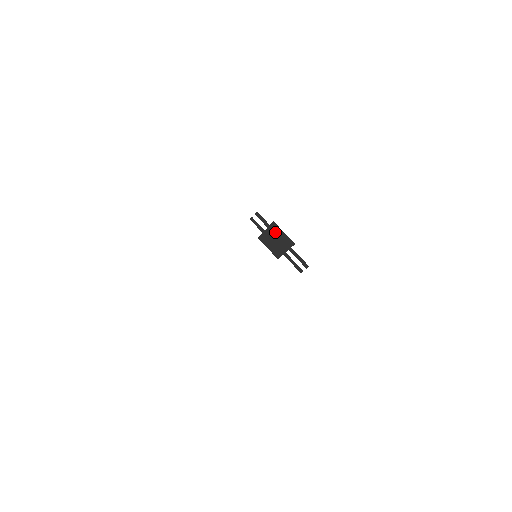
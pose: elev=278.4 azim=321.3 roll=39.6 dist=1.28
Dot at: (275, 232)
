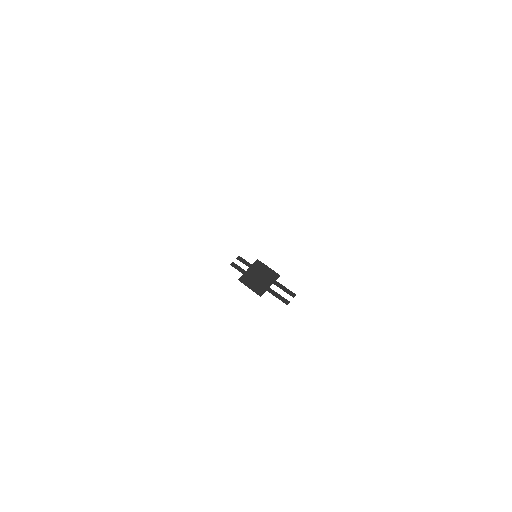
Dot at: (258, 269)
